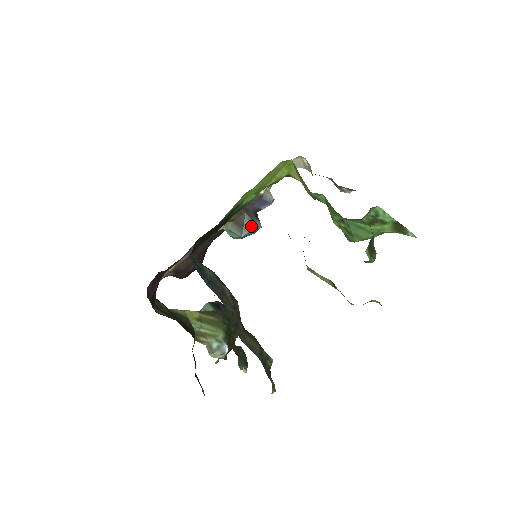
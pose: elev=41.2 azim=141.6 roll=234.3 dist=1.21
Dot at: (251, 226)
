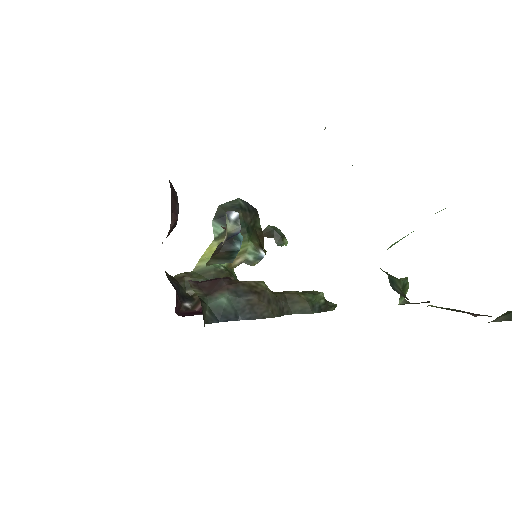
Dot at: (234, 254)
